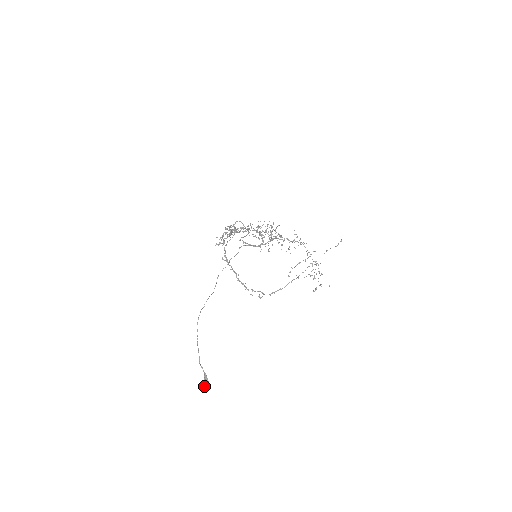
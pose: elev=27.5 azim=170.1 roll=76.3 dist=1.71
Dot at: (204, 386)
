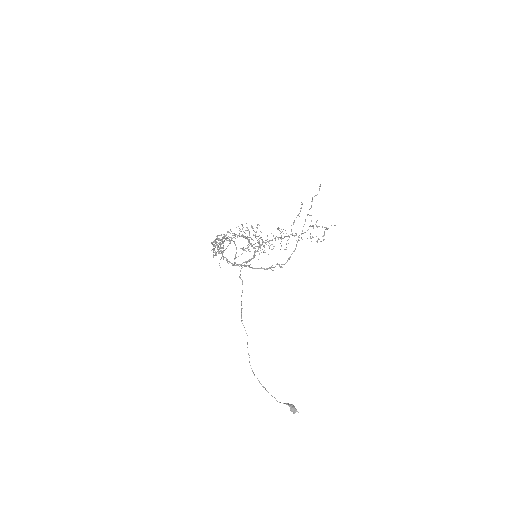
Dot at: (293, 413)
